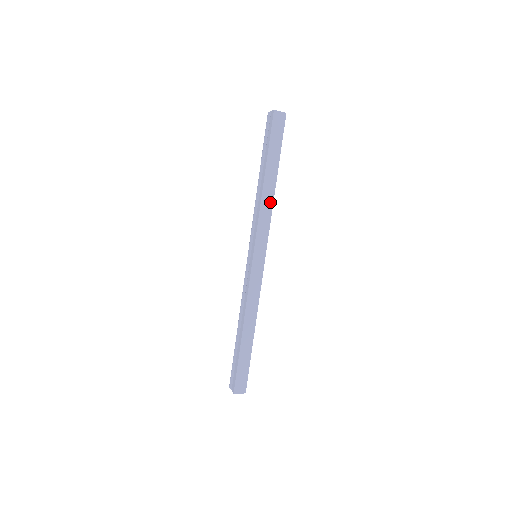
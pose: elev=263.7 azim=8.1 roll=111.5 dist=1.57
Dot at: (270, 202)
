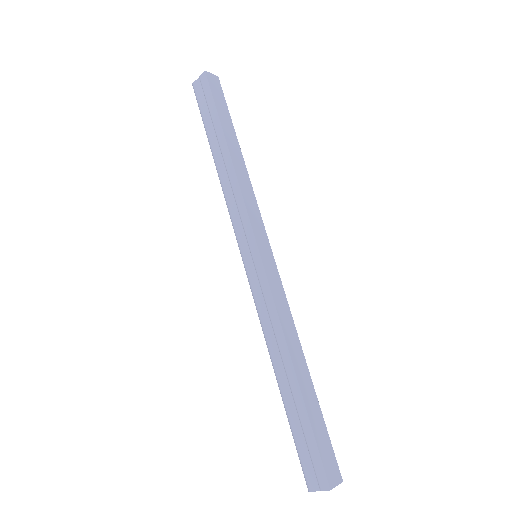
Dot at: (246, 177)
